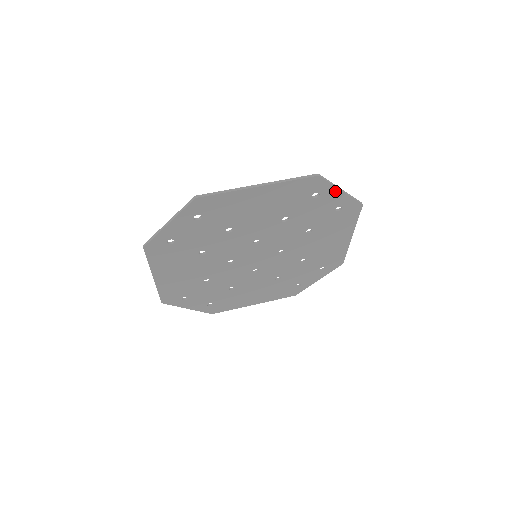
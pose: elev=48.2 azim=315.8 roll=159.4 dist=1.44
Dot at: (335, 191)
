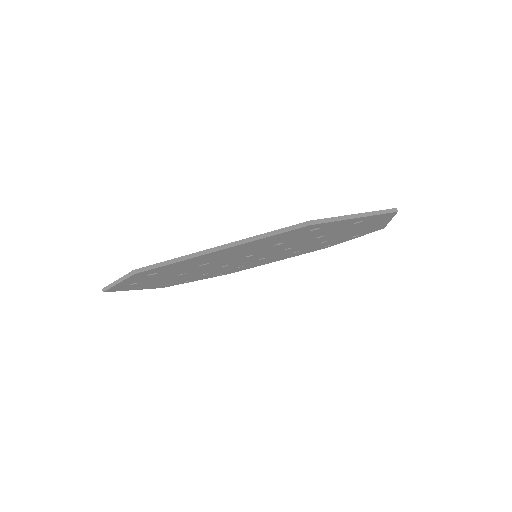
Dot at: (346, 220)
